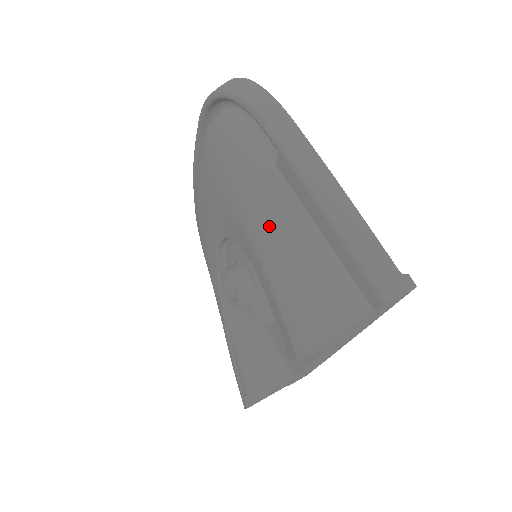
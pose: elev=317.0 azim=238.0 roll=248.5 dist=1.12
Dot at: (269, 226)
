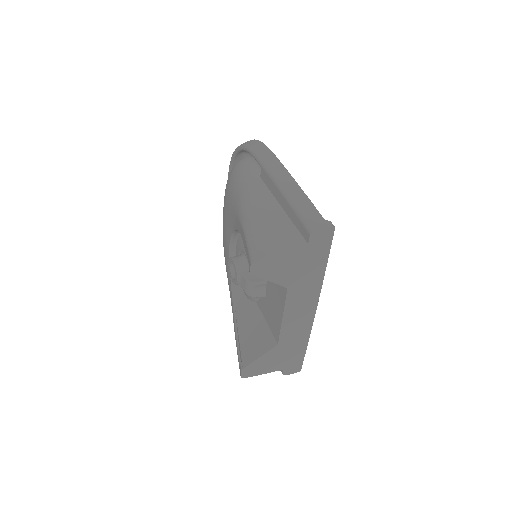
Dot at: (249, 204)
